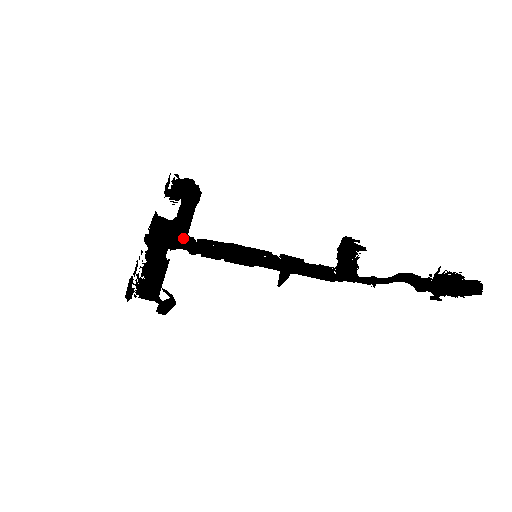
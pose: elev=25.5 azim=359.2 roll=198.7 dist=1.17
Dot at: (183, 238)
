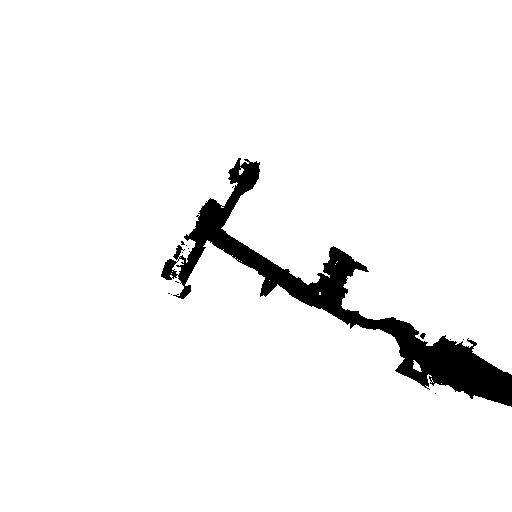
Dot at: (221, 227)
